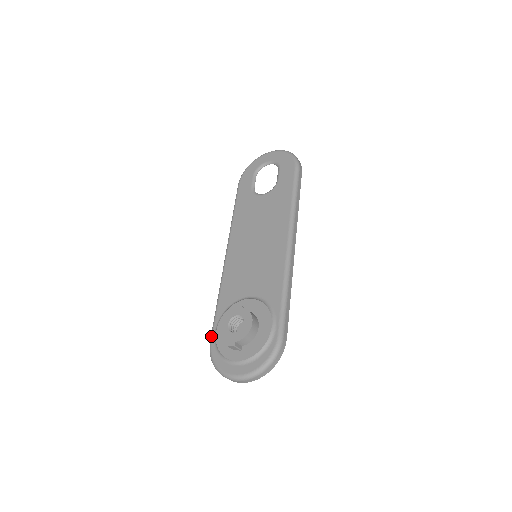
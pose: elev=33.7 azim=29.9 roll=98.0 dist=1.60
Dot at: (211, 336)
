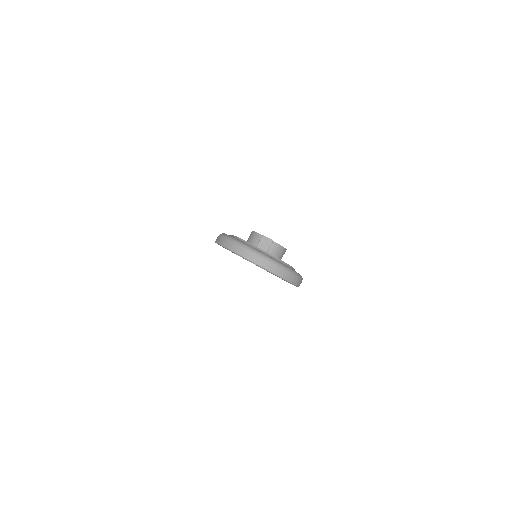
Dot at: occluded
